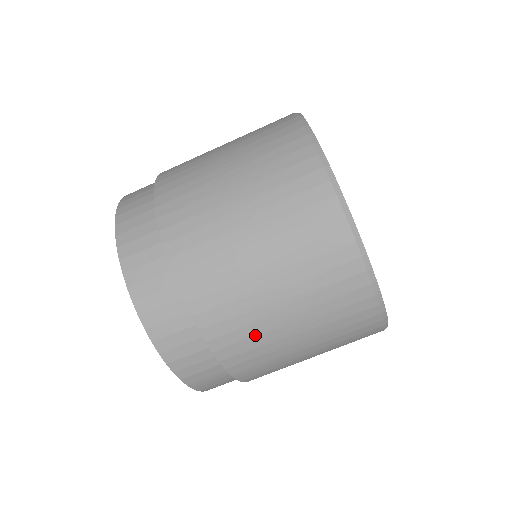
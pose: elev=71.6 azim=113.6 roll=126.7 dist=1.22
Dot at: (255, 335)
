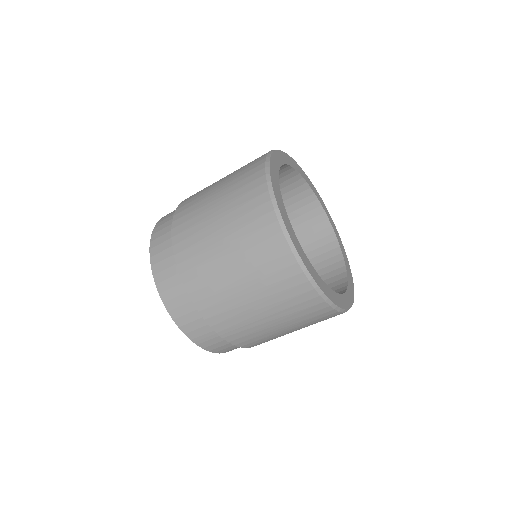
Dot at: (224, 300)
